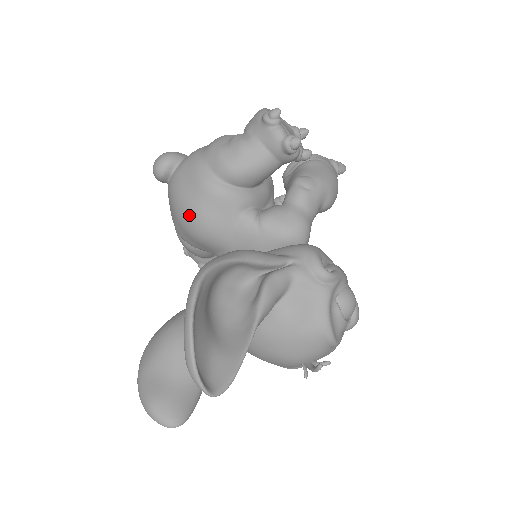
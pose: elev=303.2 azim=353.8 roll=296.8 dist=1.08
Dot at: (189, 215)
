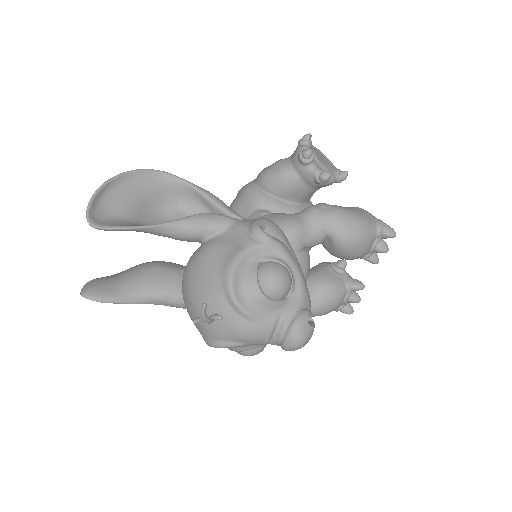
Dot at: occluded
